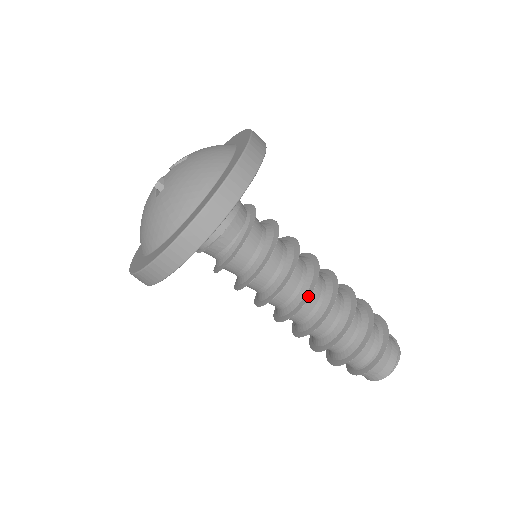
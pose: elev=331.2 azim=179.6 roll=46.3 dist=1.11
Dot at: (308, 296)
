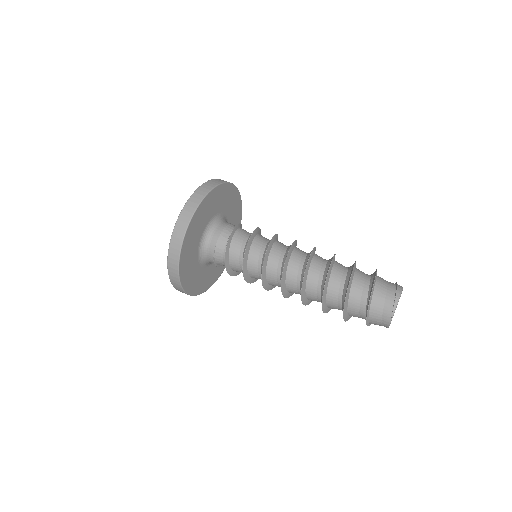
Dot at: (282, 272)
